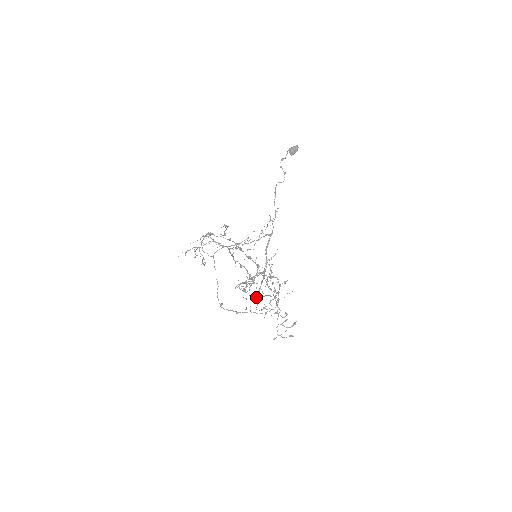
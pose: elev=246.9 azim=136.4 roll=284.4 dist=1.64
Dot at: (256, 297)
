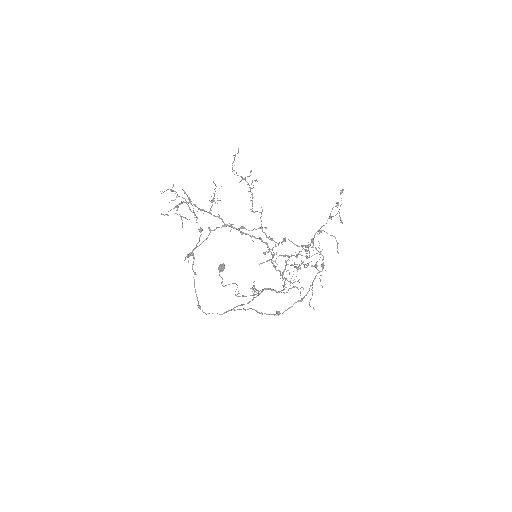
Dot at: (296, 268)
